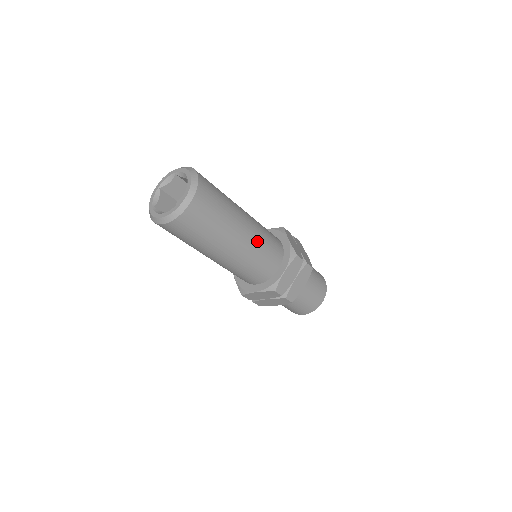
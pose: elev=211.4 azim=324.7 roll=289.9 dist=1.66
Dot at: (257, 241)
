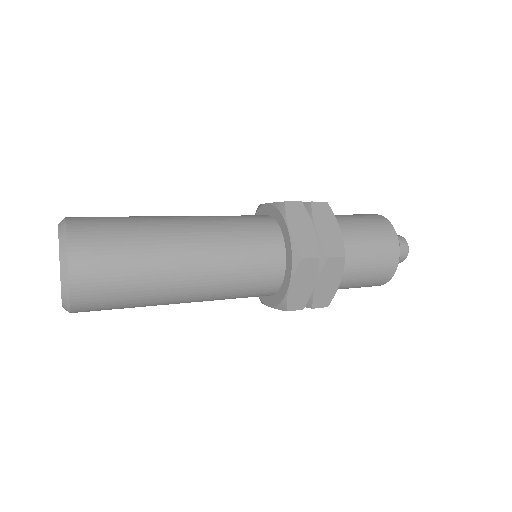
Dot at: (221, 270)
